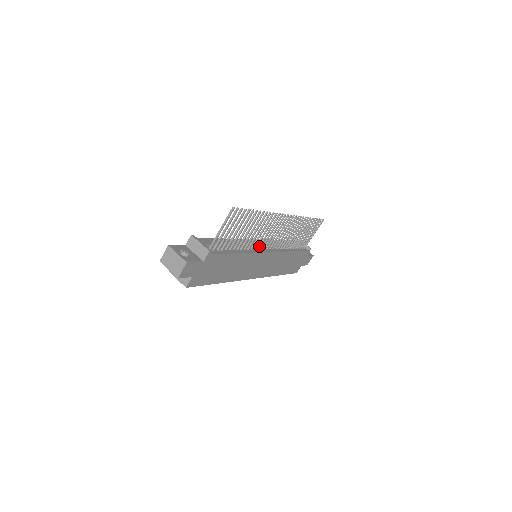
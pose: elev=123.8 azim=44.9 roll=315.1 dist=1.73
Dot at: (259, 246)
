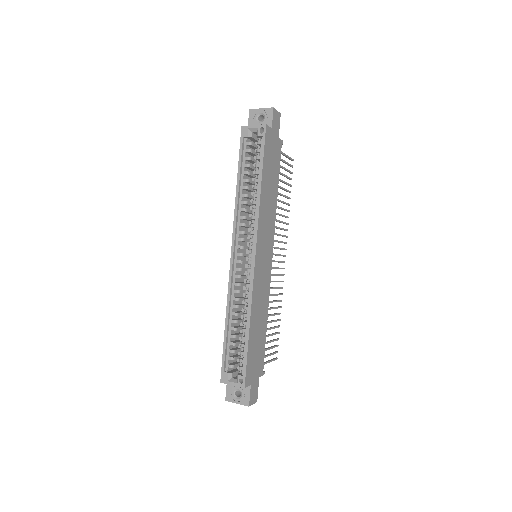
Dot at: occluded
